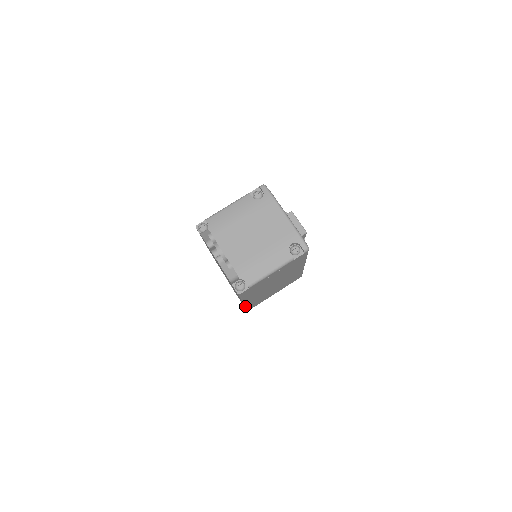
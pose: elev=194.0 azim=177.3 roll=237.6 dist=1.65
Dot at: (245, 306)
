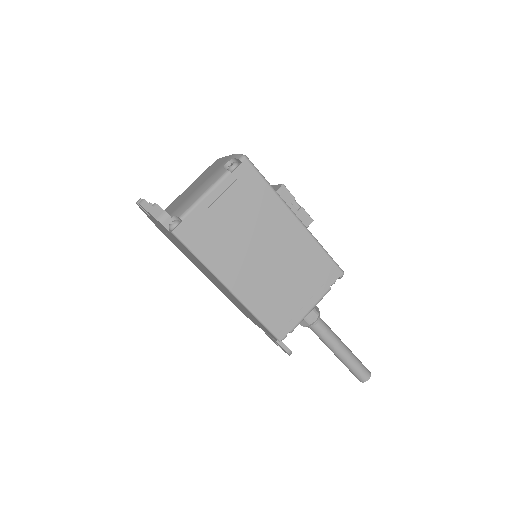
Dot at: (248, 309)
